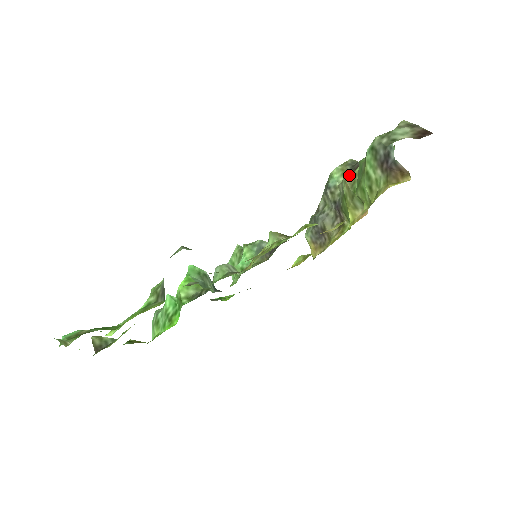
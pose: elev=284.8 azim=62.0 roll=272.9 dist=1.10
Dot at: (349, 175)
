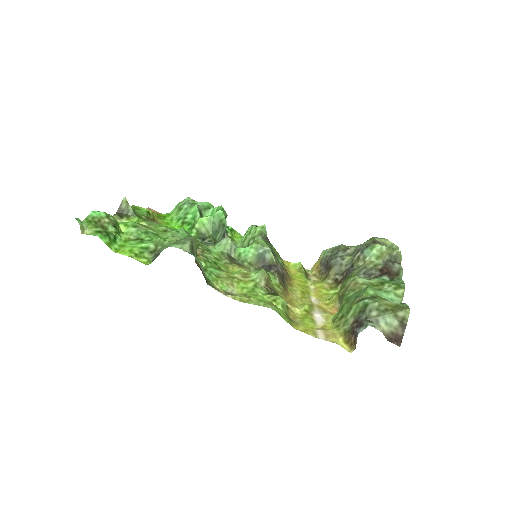
Dot at: (359, 281)
